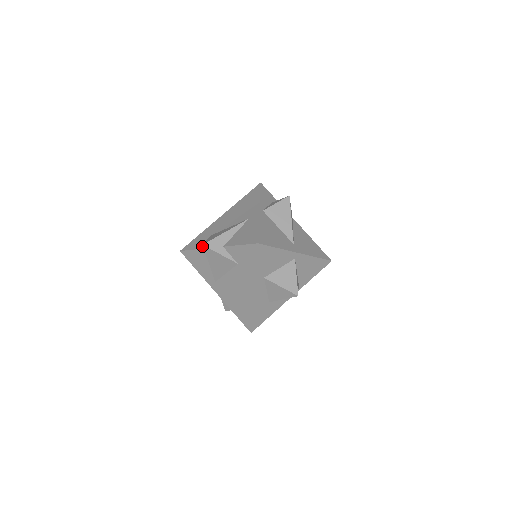
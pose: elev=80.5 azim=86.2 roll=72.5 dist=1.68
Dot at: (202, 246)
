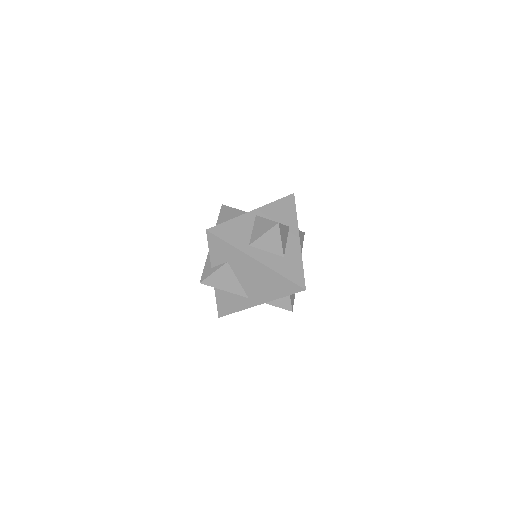
Dot at: (213, 260)
